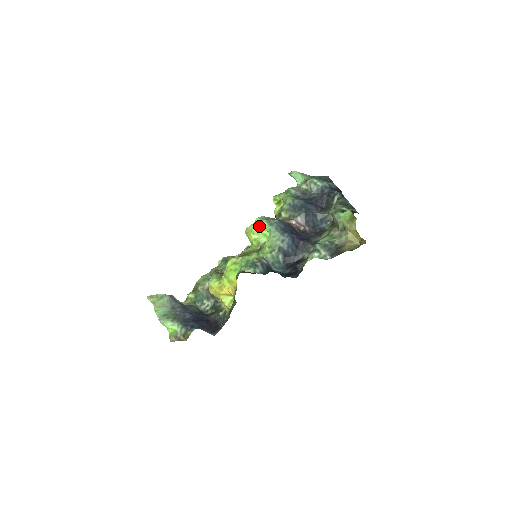
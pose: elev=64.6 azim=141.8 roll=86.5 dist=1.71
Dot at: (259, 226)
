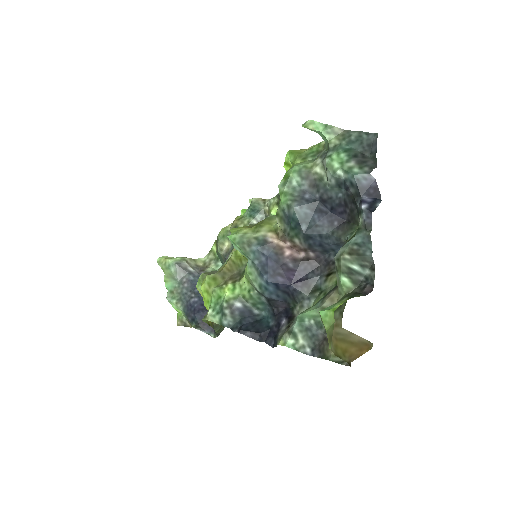
Dot at: occluded
